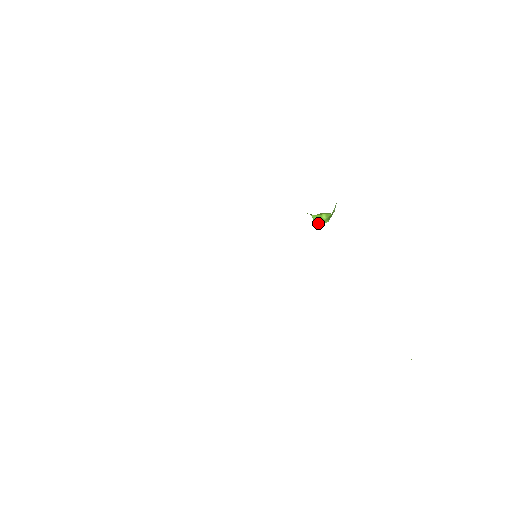
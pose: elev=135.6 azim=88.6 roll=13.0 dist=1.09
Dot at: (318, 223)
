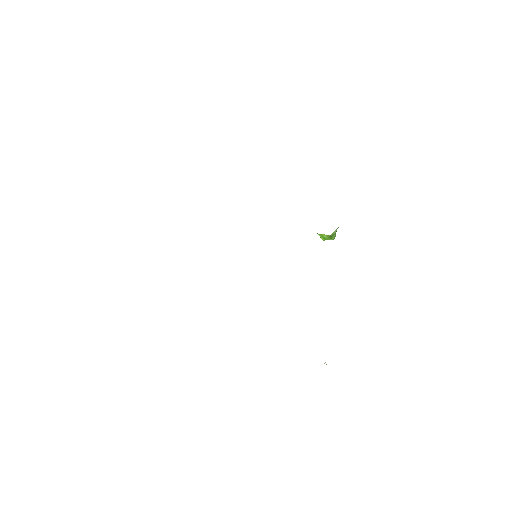
Dot at: (323, 239)
